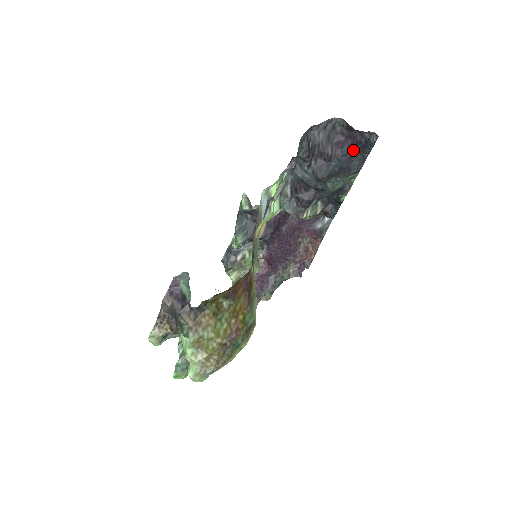
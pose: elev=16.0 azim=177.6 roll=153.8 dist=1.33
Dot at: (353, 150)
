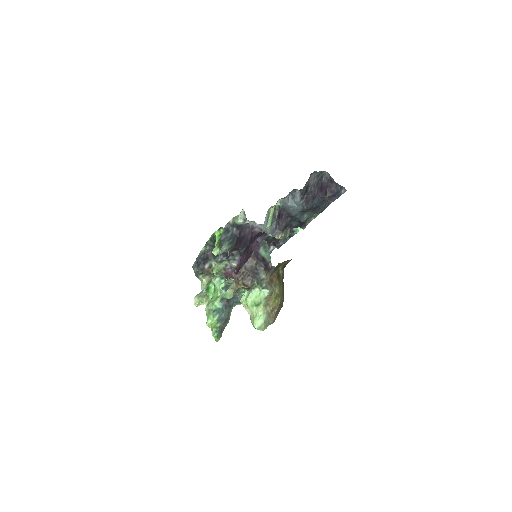
Dot at: (326, 196)
